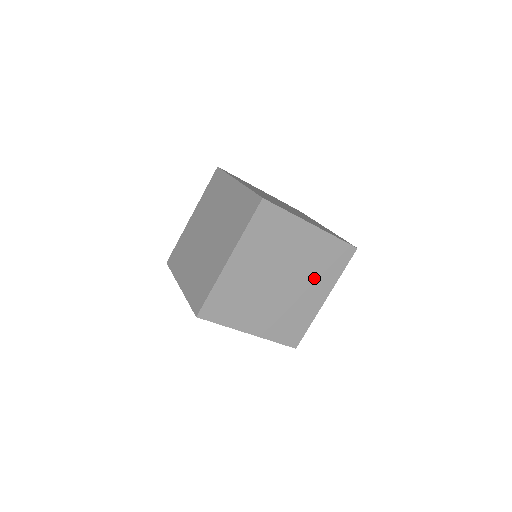
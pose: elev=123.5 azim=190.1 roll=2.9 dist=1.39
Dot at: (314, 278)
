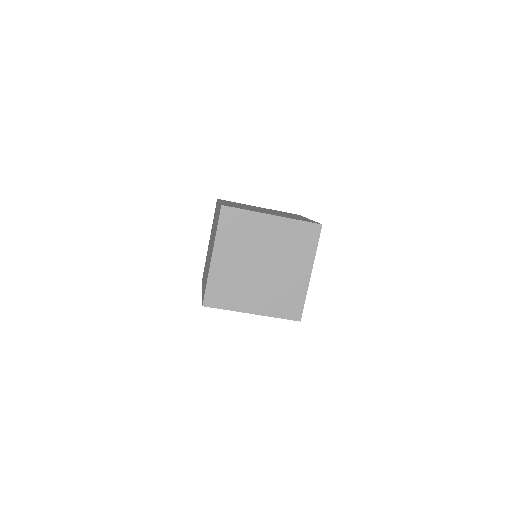
Dot at: occluded
